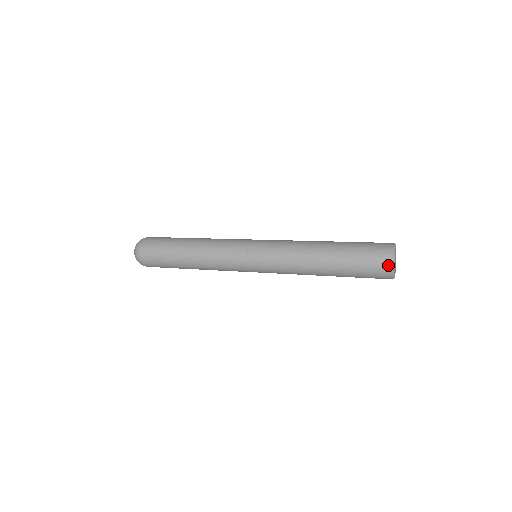
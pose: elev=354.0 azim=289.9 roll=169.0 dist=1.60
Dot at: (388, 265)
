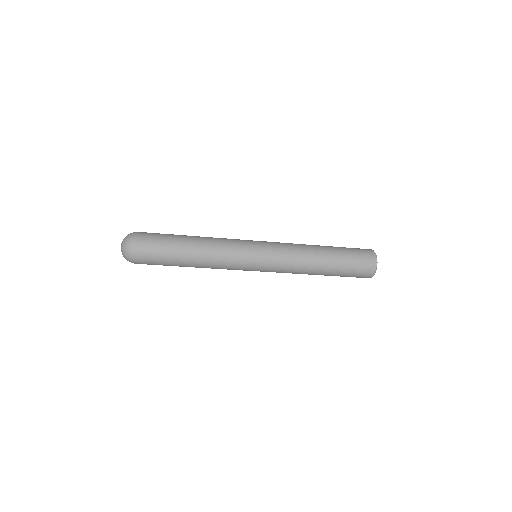
Dot at: (374, 263)
